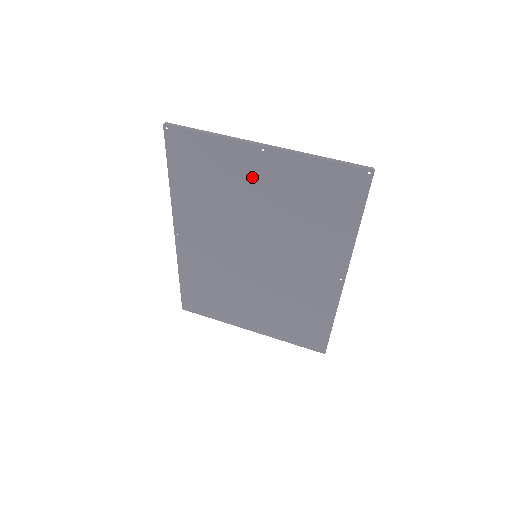
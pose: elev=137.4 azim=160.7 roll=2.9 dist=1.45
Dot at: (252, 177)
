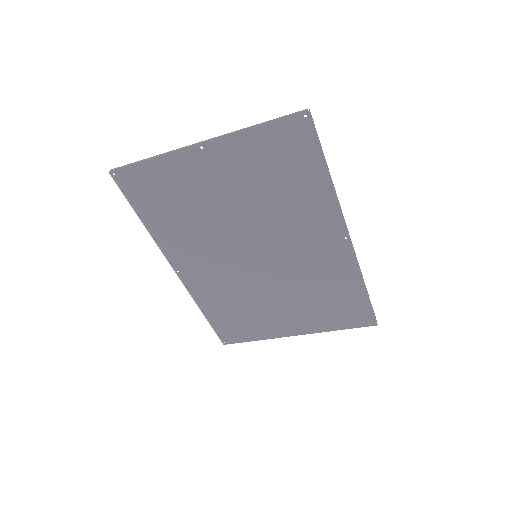
Dot at: (208, 179)
